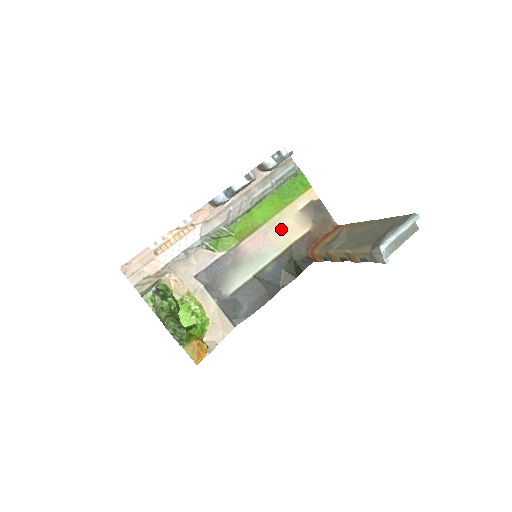
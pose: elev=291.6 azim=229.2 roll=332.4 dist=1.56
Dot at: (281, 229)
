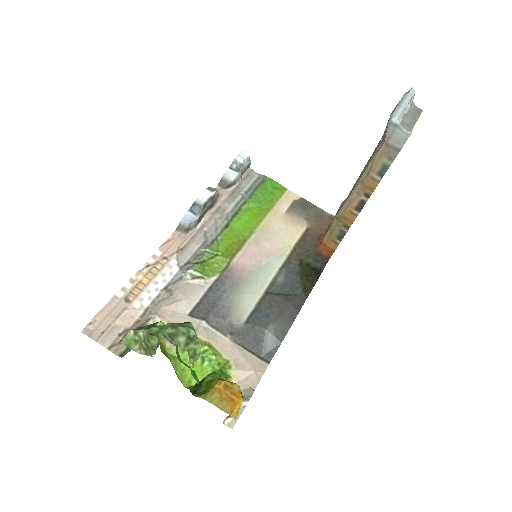
Dot at: (274, 235)
